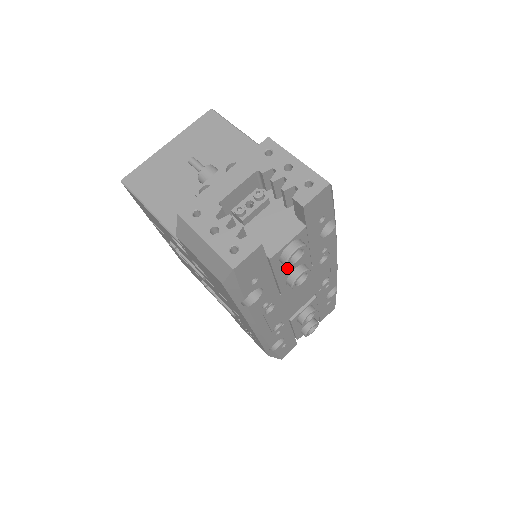
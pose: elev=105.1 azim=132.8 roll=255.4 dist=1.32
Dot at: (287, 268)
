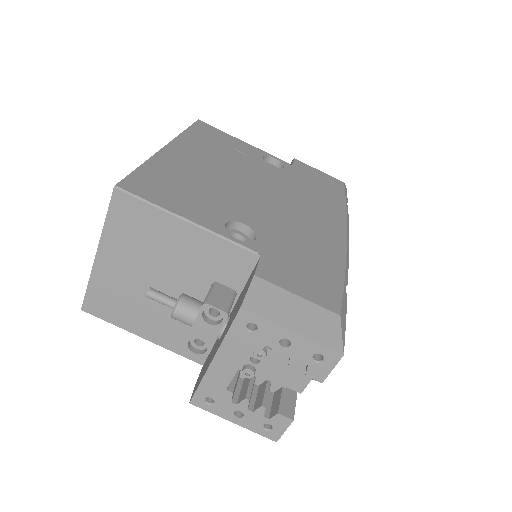
Dot at: occluded
